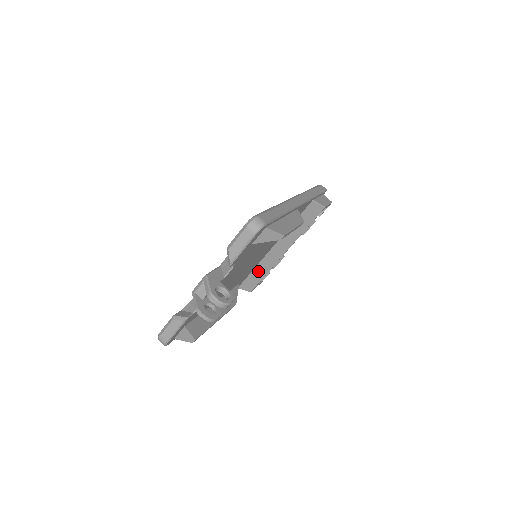
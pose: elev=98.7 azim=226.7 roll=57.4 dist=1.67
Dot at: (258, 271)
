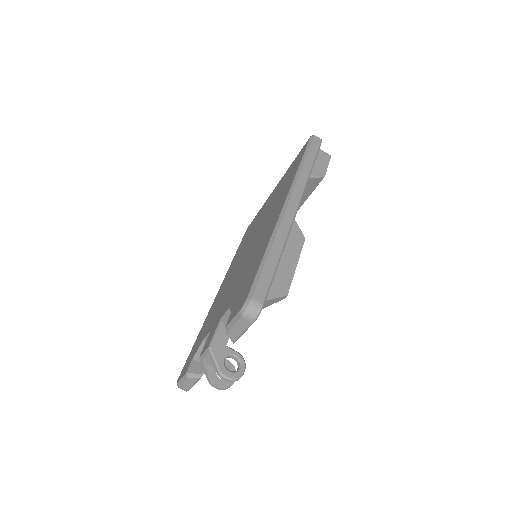
Dot at: occluded
